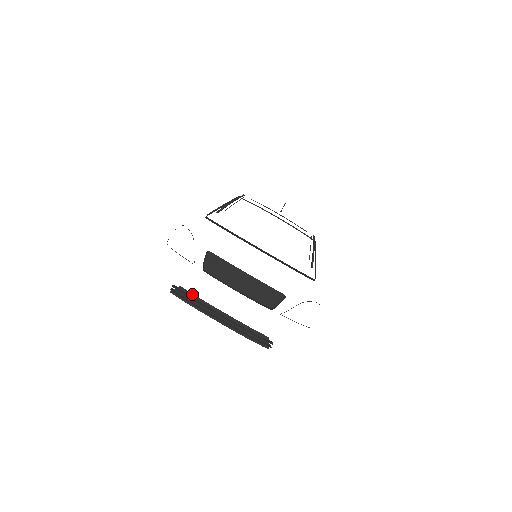
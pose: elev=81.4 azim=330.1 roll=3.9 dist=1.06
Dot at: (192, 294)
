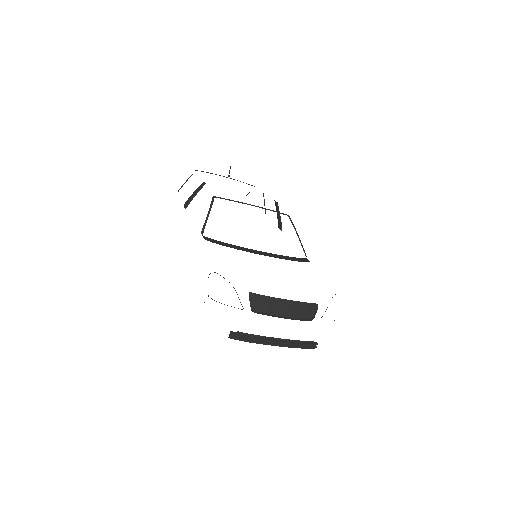
Dot at: (249, 334)
